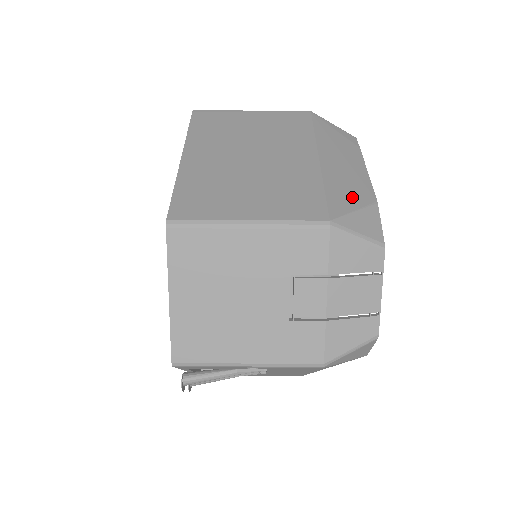
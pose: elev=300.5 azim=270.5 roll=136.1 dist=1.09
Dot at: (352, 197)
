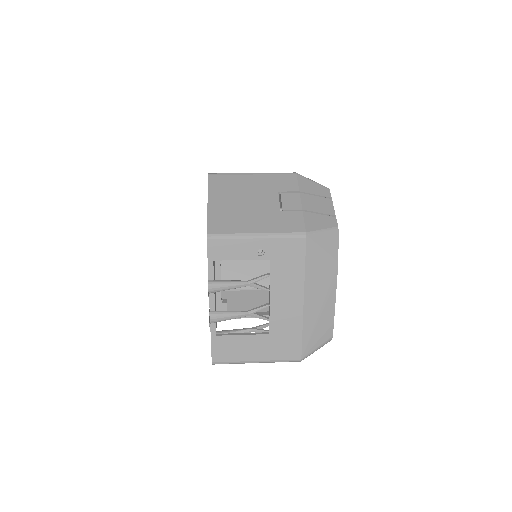
Dot at: occluded
